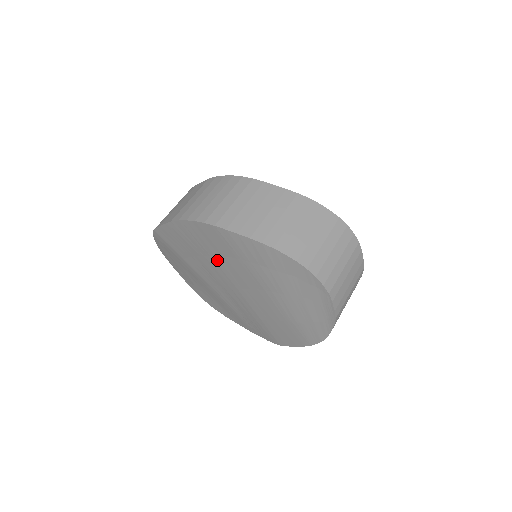
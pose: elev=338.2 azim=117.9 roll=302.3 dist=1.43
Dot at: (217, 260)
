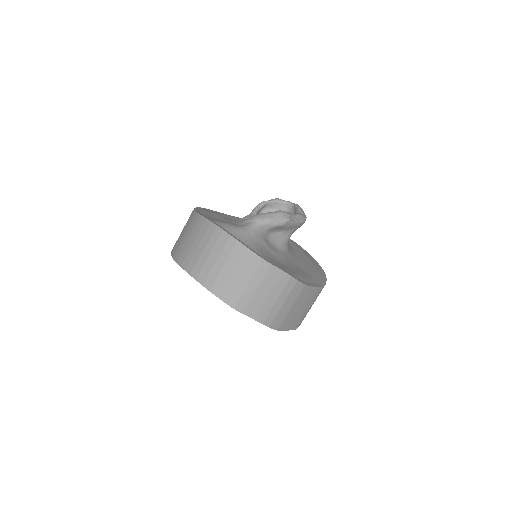
Dot at: occluded
